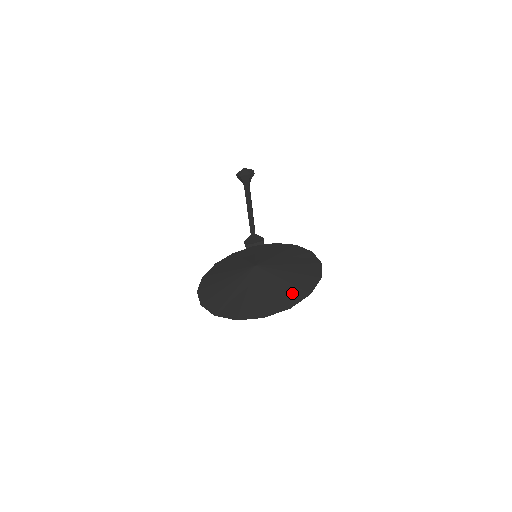
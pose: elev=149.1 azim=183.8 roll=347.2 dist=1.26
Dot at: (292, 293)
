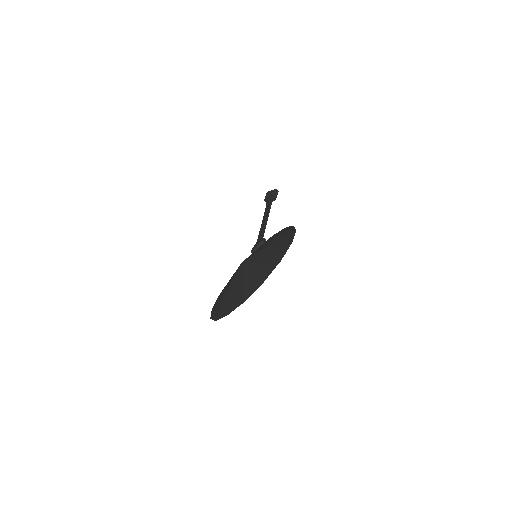
Dot at: (266, 269)
